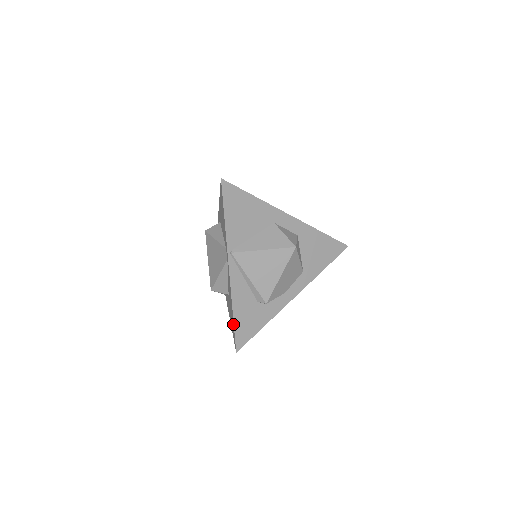
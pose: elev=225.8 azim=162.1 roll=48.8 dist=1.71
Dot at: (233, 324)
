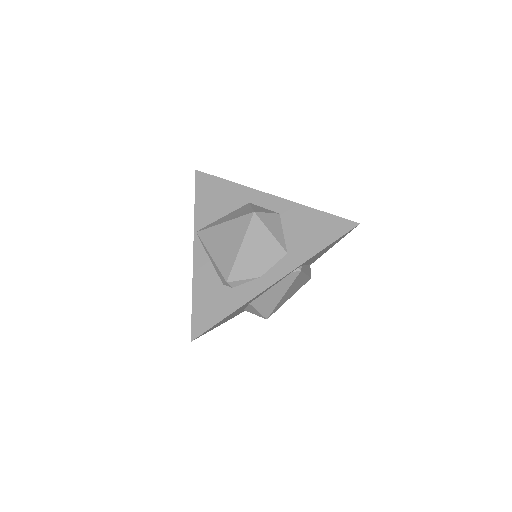
Dot at: (194, 309)
